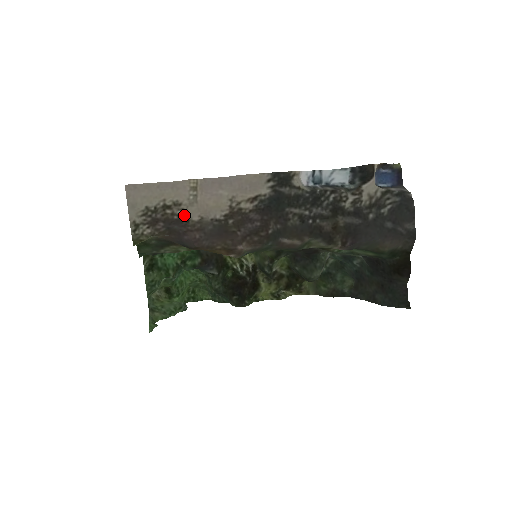
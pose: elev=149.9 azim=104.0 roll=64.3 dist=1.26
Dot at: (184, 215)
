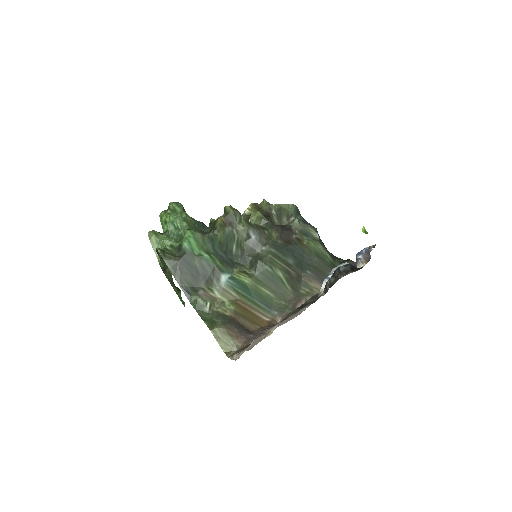
Dot at: occluded
